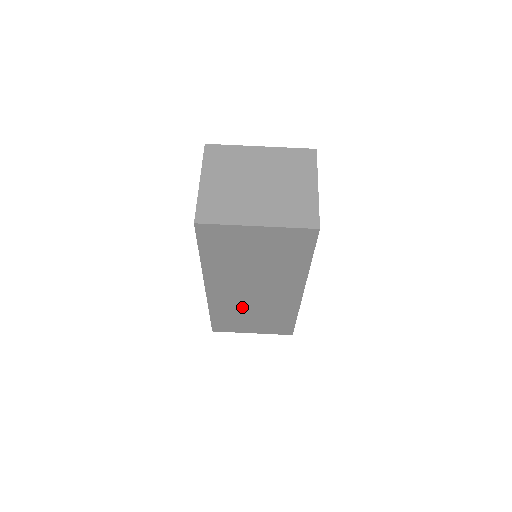
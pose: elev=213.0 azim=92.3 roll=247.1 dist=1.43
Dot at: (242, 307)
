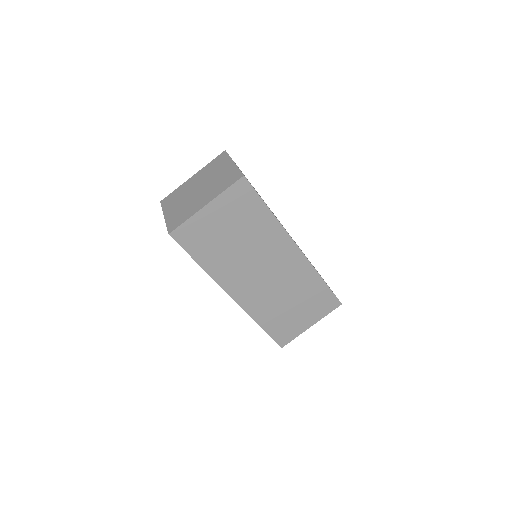
Dot at: (274, 299)
